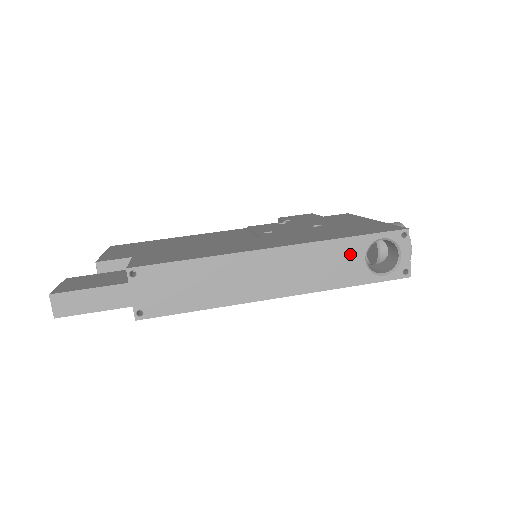
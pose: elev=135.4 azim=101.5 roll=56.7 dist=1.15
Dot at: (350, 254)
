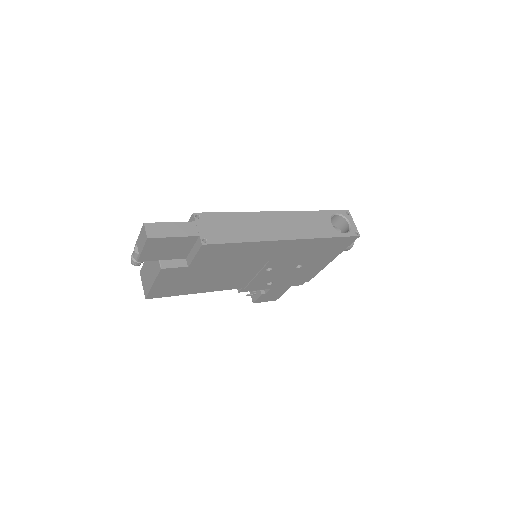
Dot at: (322, 220)
